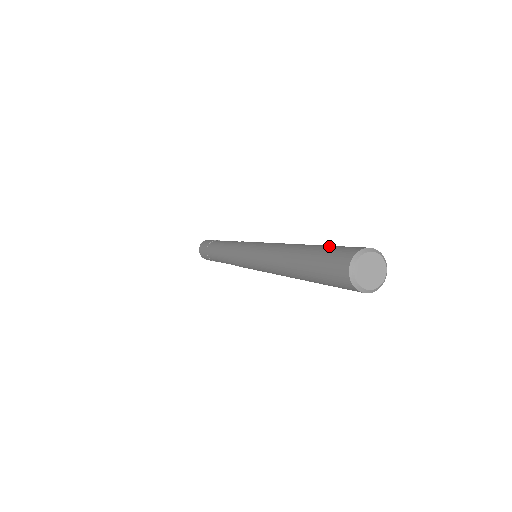
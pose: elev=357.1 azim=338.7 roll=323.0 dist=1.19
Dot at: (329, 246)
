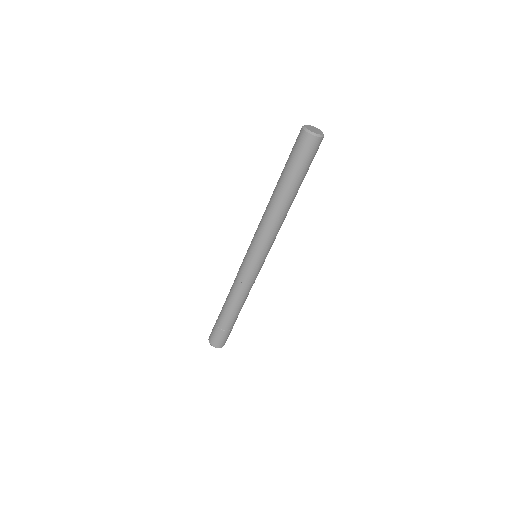
Dot at: occluded
